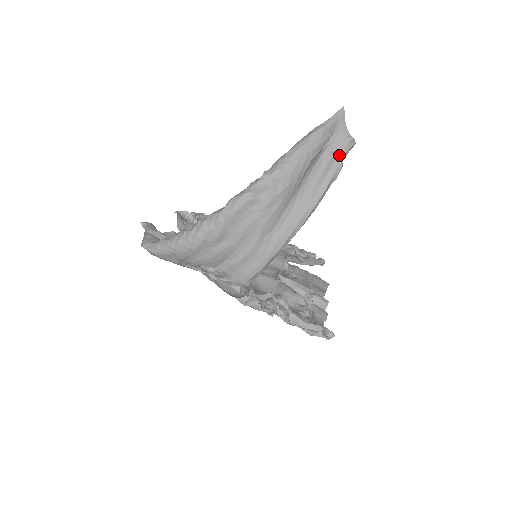
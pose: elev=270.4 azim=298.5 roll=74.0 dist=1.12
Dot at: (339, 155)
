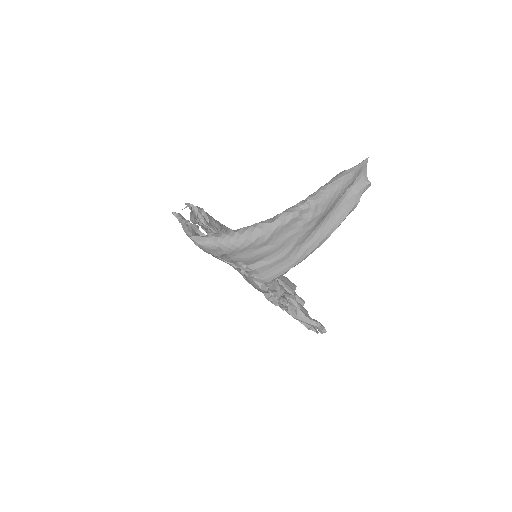
Dot at: (359, 194)
